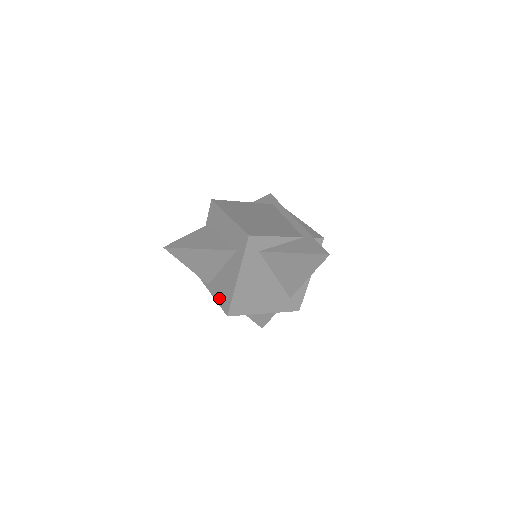
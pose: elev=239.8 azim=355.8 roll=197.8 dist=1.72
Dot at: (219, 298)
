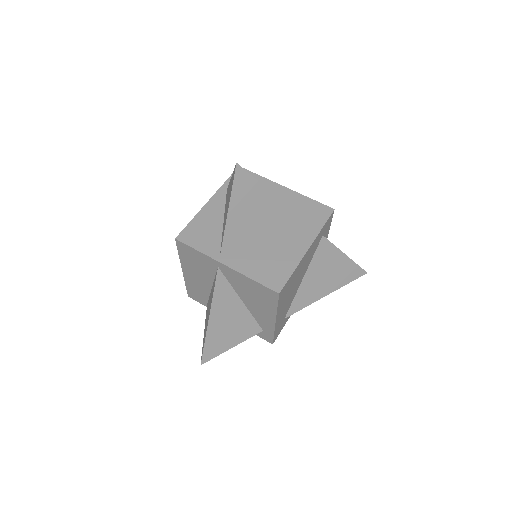
Dot at: (255, 271)
